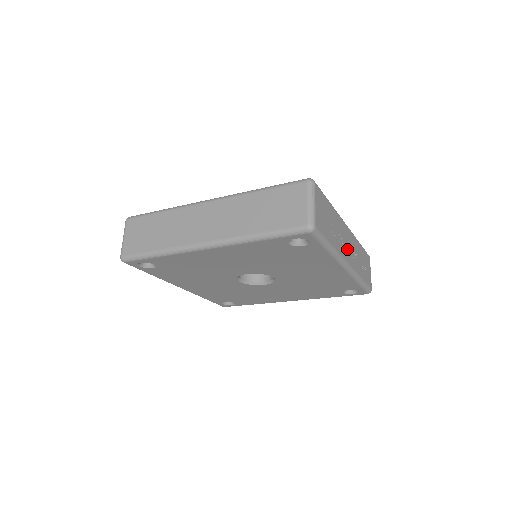
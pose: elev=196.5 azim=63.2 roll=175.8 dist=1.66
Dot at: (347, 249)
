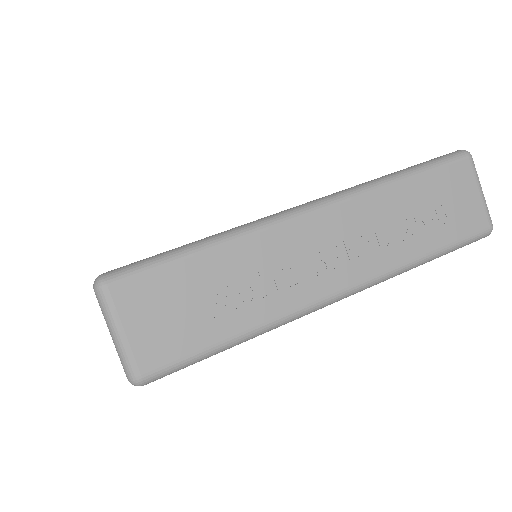
Dot at: (324, 265)
